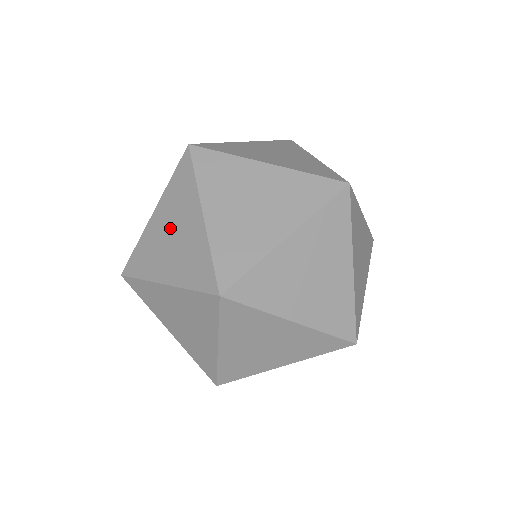
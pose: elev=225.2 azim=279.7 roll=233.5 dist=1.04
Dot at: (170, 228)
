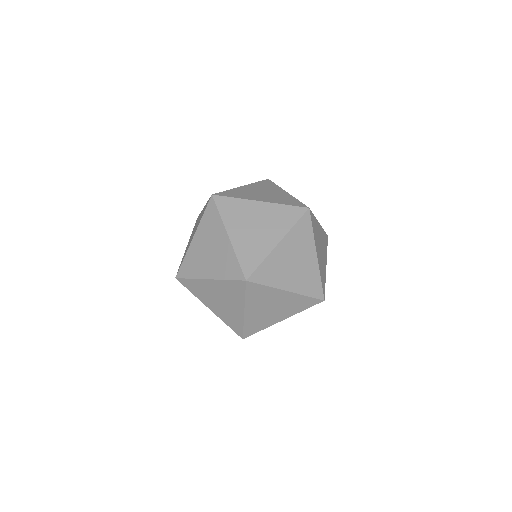
Dot at: (220, 297)
